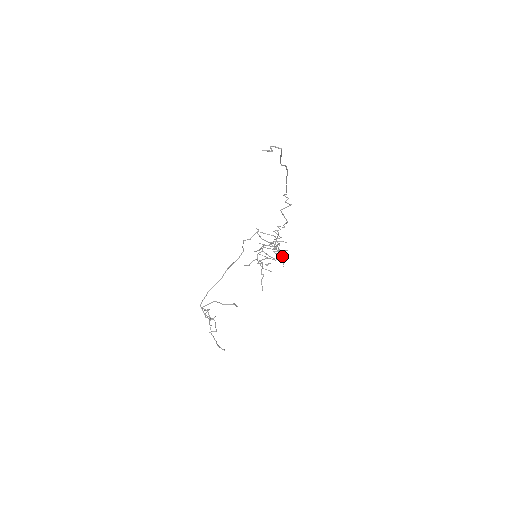
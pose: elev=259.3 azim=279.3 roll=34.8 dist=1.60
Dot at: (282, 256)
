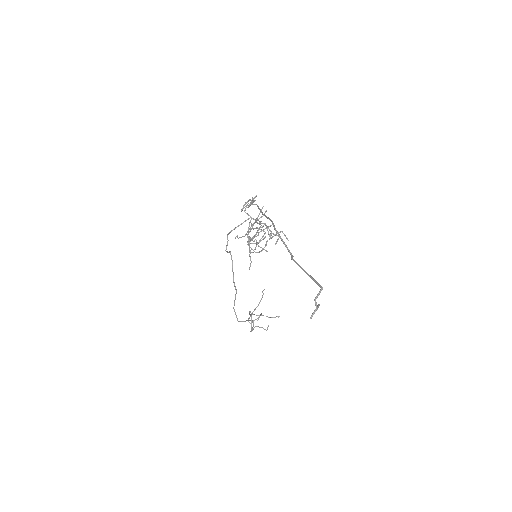
Dot at: occluded
